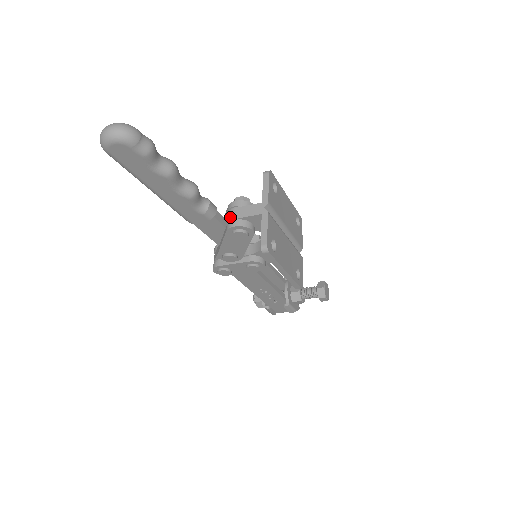
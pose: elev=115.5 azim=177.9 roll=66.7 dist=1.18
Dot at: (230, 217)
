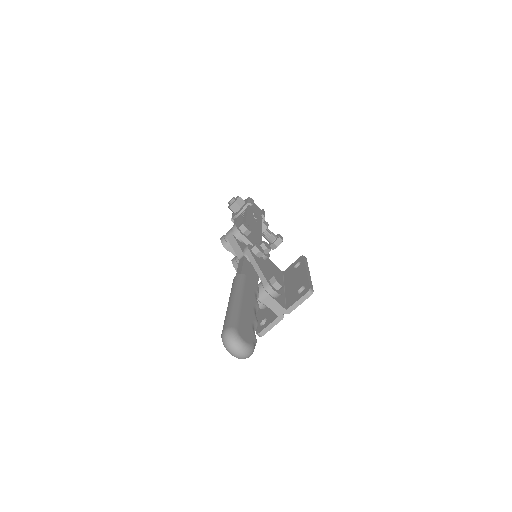
Dot at: (261, 297)
